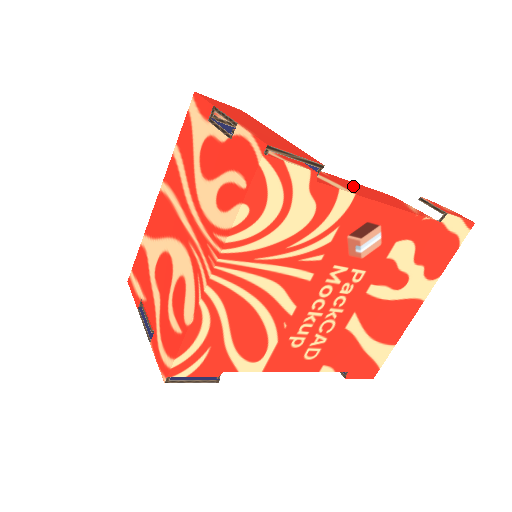
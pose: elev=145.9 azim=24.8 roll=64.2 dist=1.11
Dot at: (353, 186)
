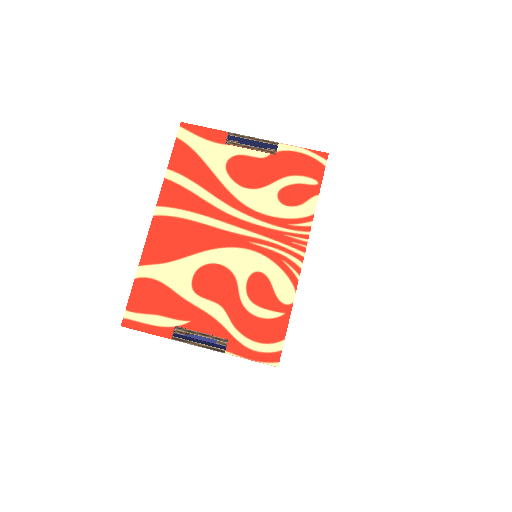
Dot at: occluded
